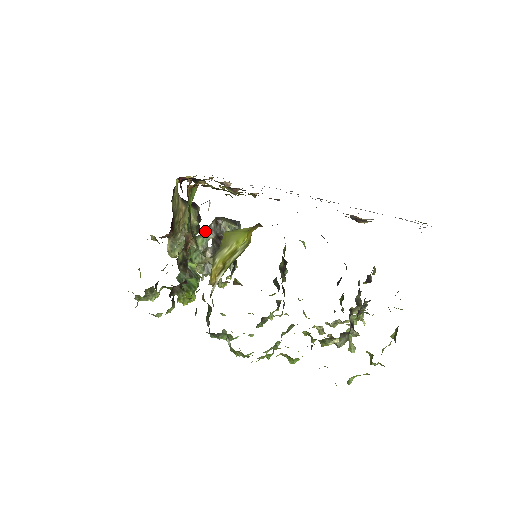
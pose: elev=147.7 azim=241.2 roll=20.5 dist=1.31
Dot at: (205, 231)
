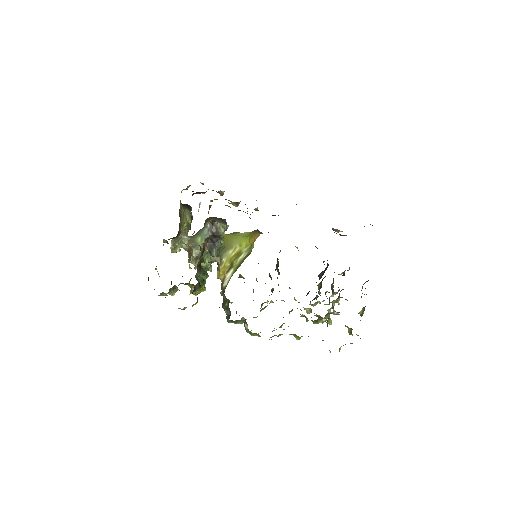
Dot at: (202, 230)
